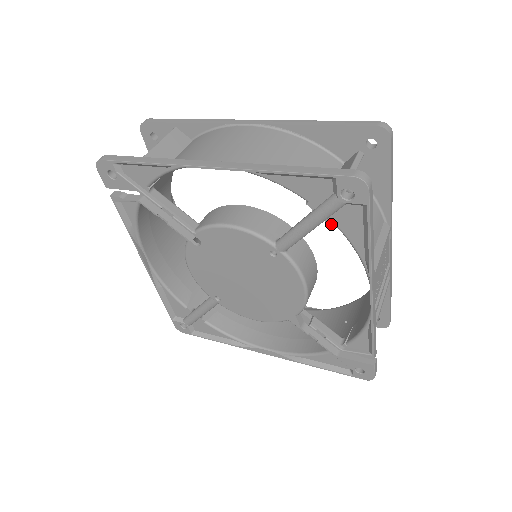
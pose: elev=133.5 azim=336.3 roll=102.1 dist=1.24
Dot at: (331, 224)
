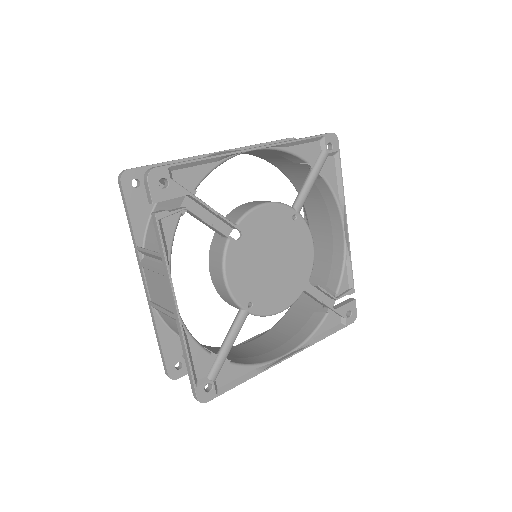
Dot at: (321, 176)
